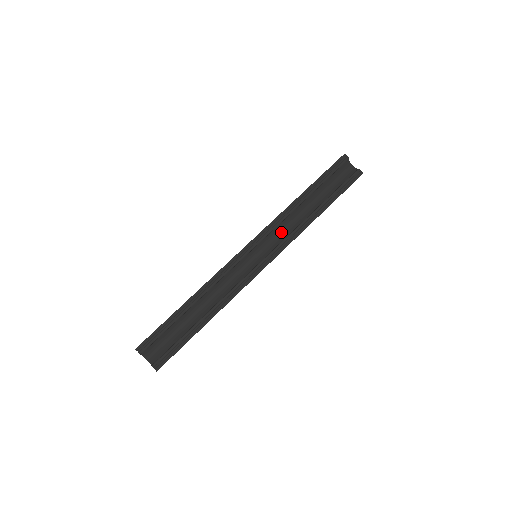
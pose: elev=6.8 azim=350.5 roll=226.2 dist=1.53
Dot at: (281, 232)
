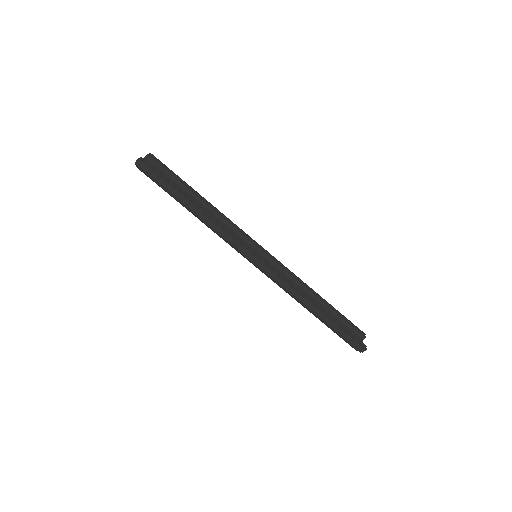
Dot at: occluded
